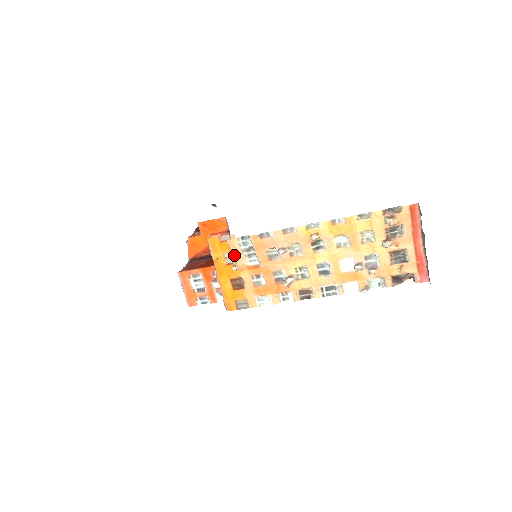
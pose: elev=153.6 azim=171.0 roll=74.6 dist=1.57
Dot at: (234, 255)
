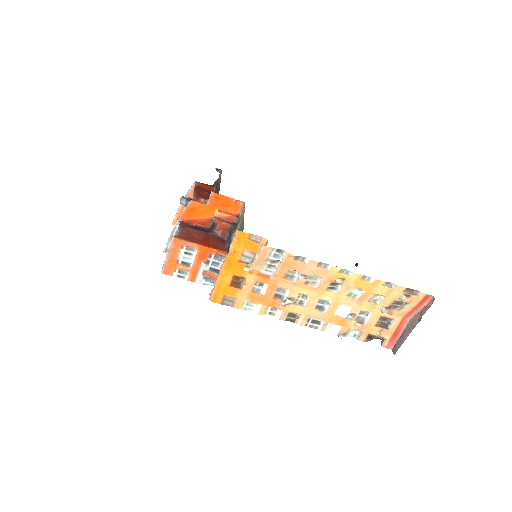
Dot at: (257, 259)
